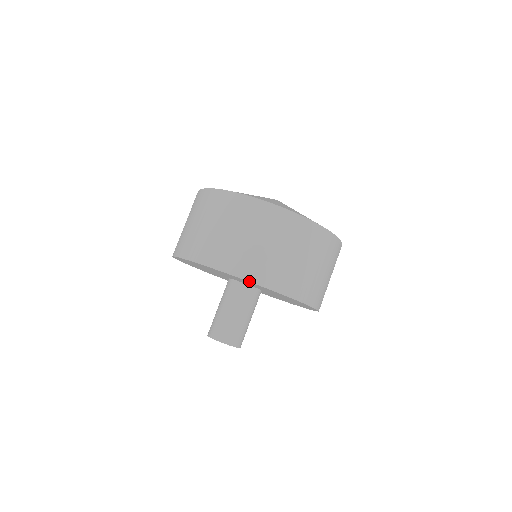
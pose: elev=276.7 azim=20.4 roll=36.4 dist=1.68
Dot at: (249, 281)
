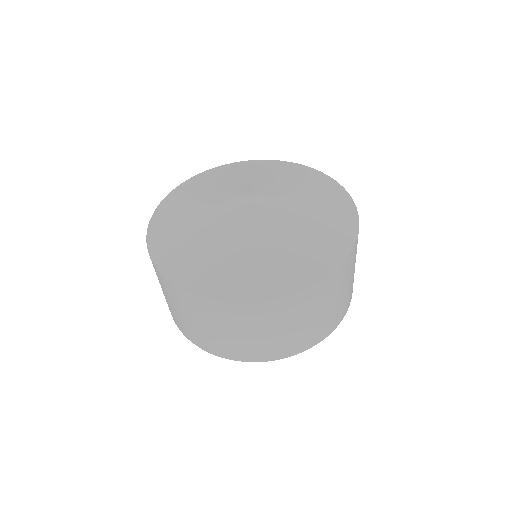
Dot at: (301, 352)
